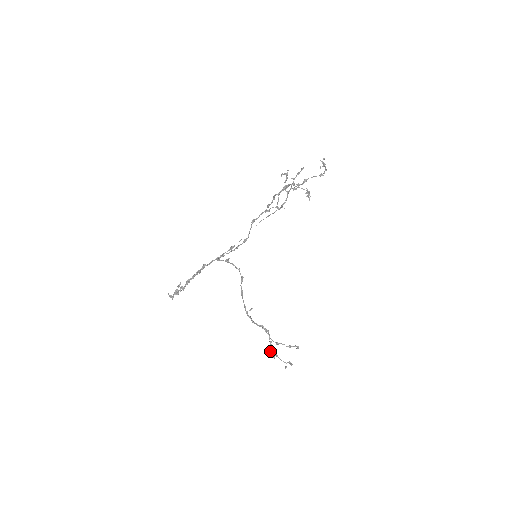
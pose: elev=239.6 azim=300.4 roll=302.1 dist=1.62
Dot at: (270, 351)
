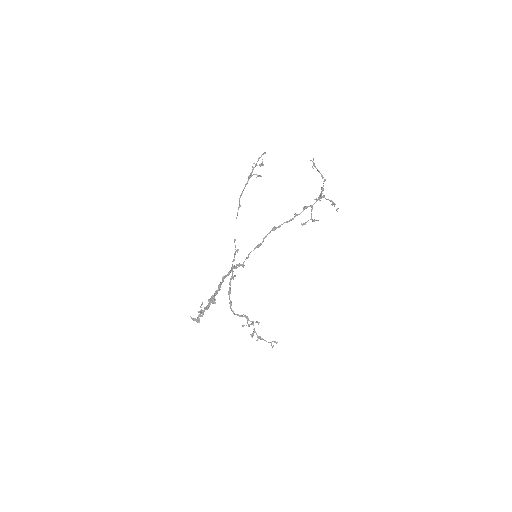
Dot at: (252, 336)
